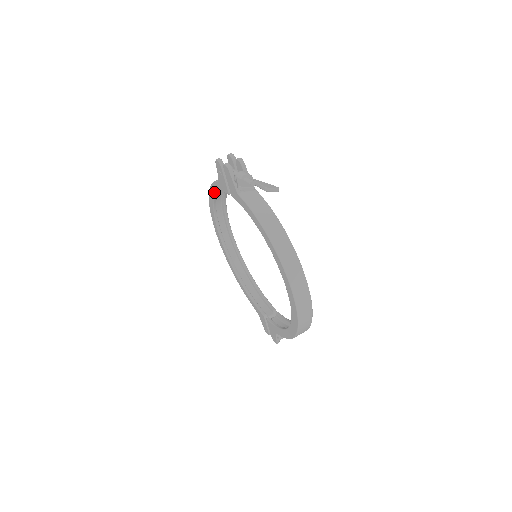
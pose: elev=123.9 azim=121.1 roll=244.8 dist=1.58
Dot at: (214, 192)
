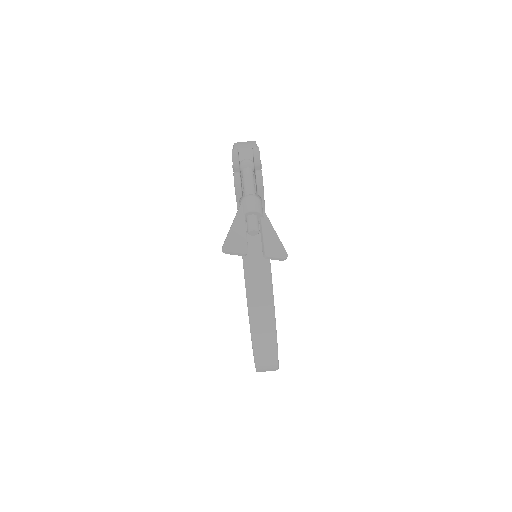
Dot at: occluded
